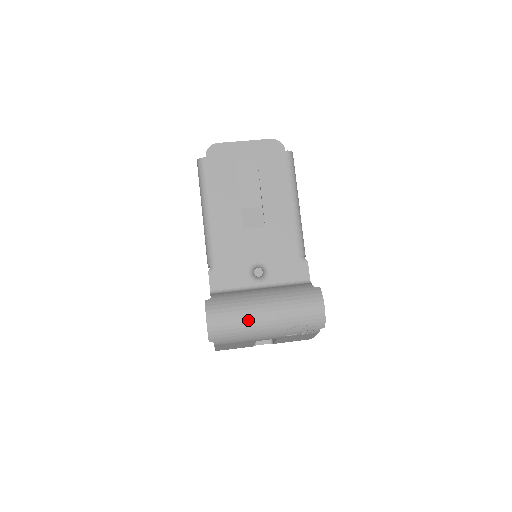
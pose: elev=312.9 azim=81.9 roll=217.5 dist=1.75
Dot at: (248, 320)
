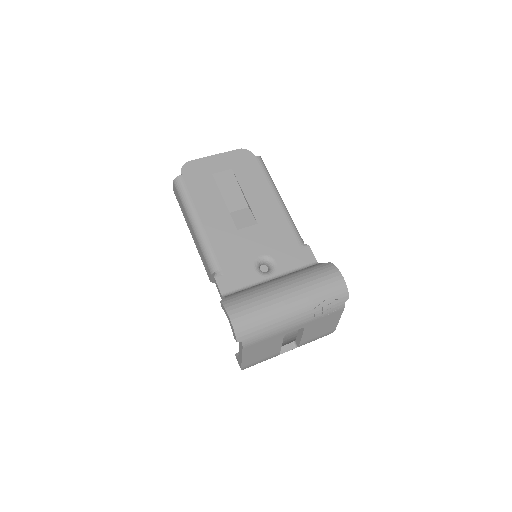
Dot at: (272, 307)
